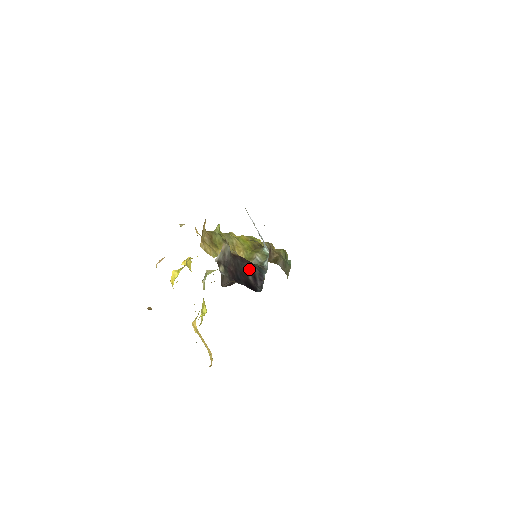
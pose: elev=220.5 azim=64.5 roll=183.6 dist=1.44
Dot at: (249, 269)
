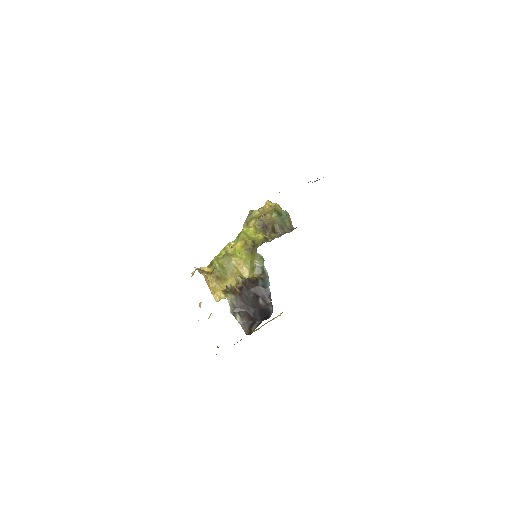
Dot at: (256, 293)
